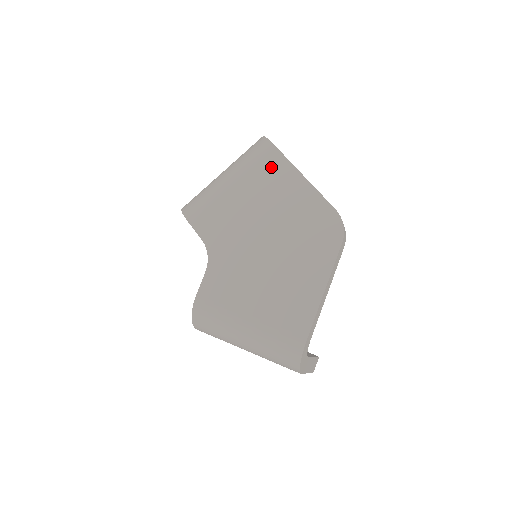
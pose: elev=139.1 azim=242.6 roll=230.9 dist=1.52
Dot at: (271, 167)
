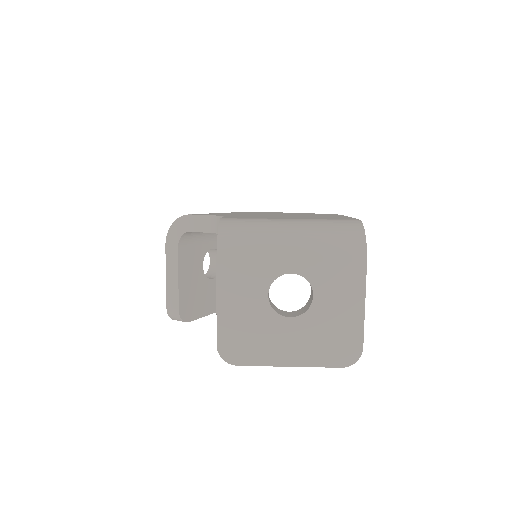
Dot at: occluded
